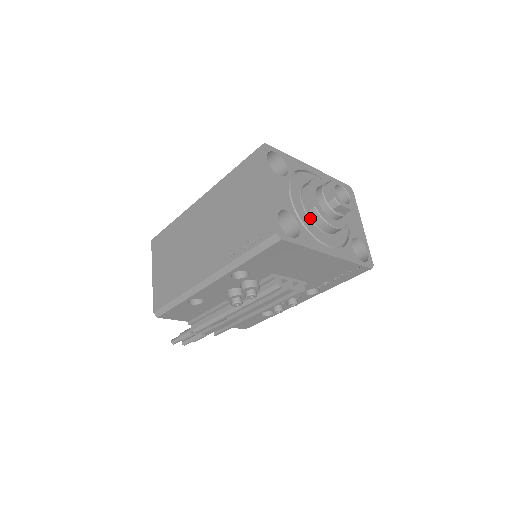
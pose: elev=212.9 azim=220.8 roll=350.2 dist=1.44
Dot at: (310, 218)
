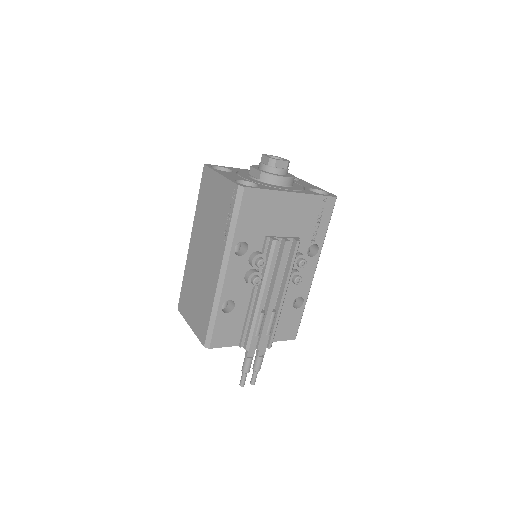
Dot at: (264, 182)
